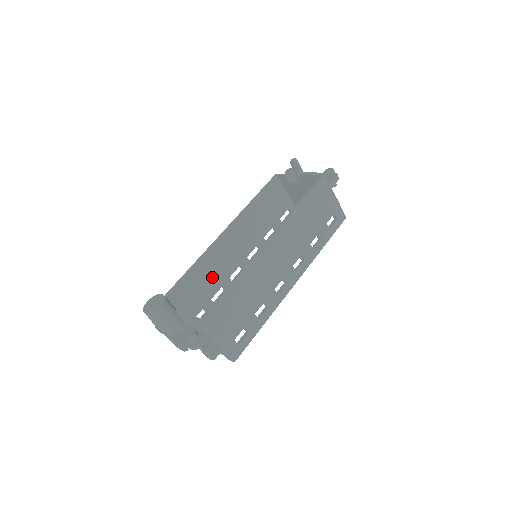
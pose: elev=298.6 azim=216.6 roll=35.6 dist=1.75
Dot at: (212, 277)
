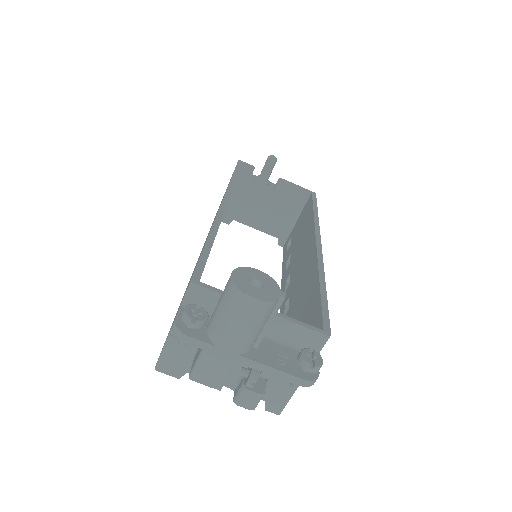
Dot at: occluded
